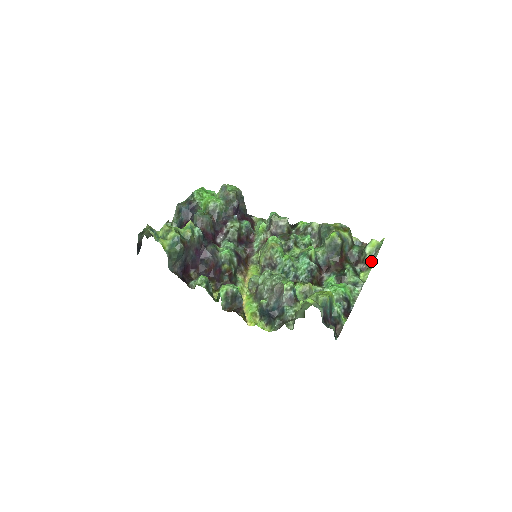
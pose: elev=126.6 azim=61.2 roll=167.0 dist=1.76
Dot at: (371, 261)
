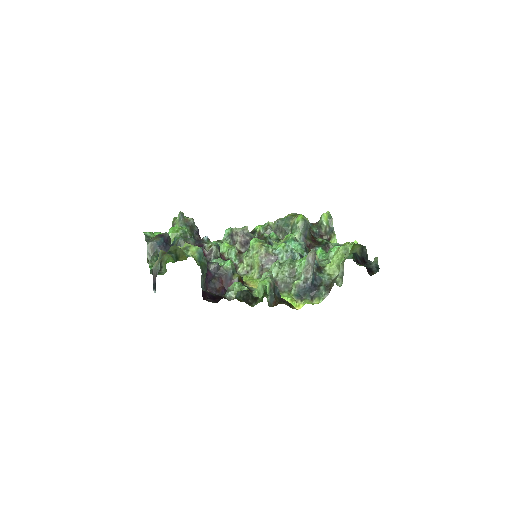
Dot at: (331, 230)
